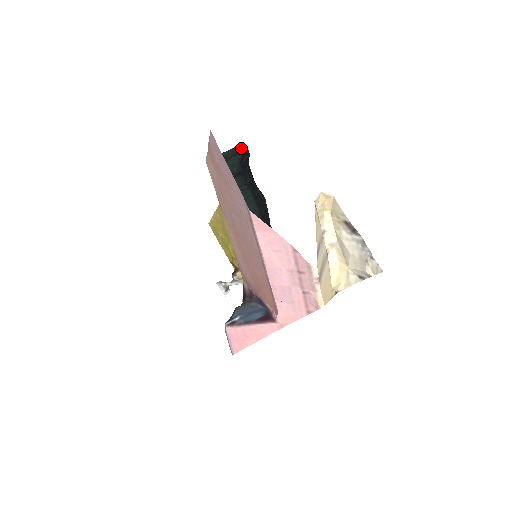
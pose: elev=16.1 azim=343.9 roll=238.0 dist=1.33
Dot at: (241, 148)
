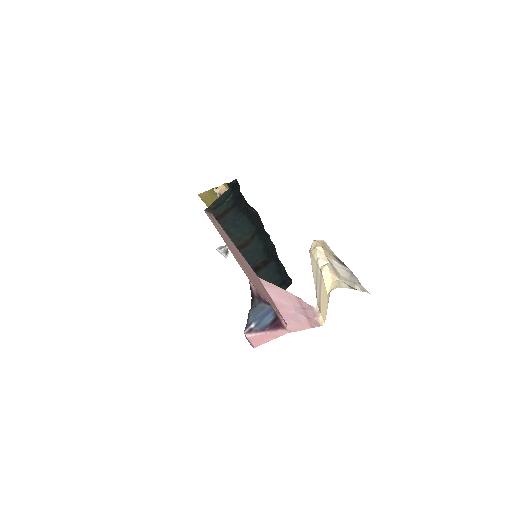
Dot at: (232, 187)
